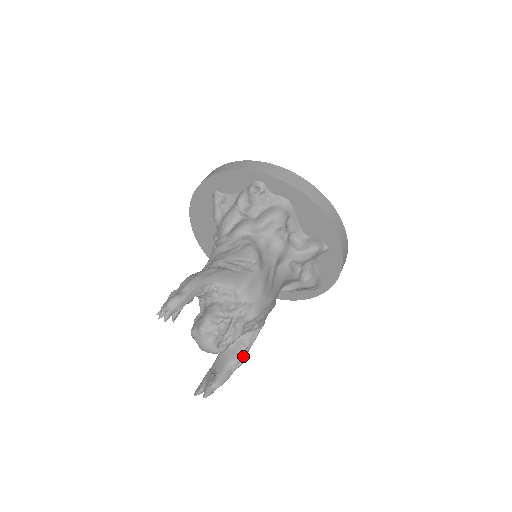
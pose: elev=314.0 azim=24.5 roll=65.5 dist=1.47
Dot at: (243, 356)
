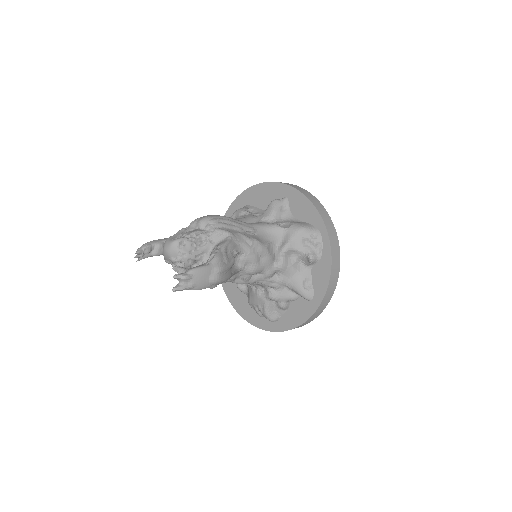
Dot at: (215, 252)
